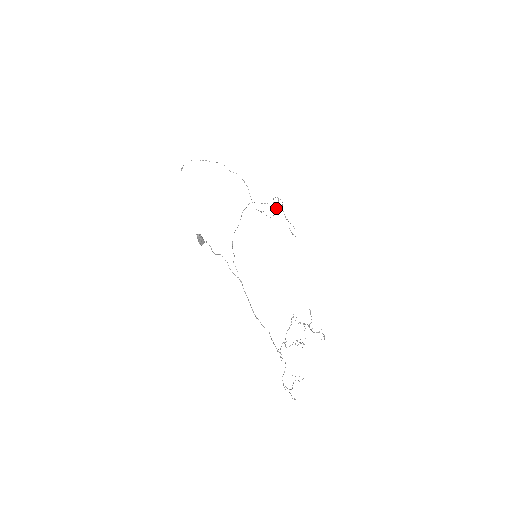
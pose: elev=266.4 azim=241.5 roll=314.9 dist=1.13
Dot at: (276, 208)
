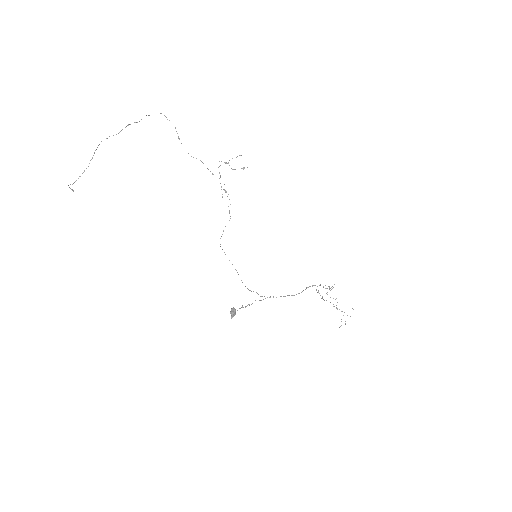
Dot at: occluded
